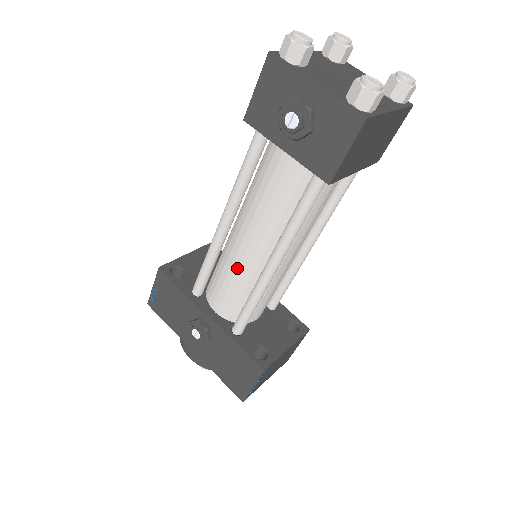
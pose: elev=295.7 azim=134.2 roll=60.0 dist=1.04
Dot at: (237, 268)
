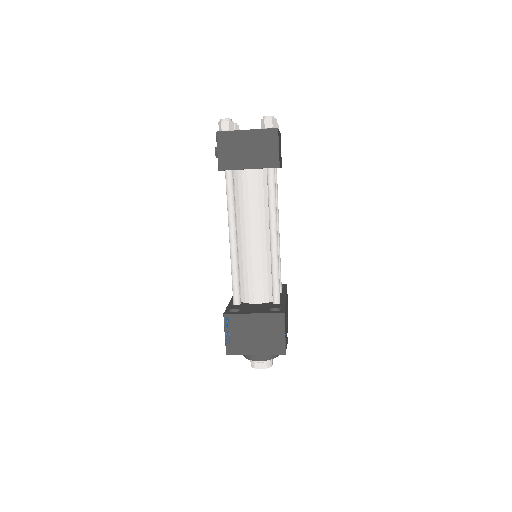
Dot at: occluded
